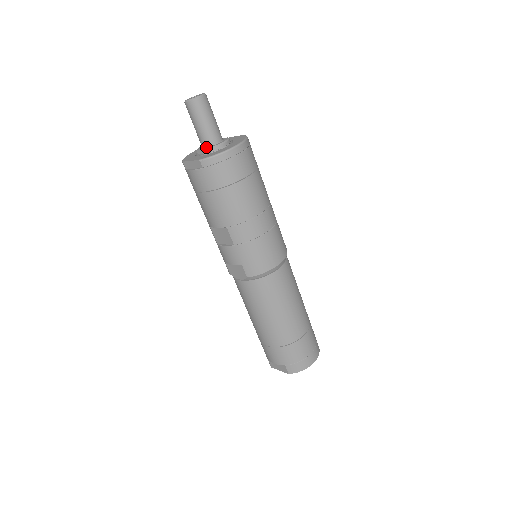
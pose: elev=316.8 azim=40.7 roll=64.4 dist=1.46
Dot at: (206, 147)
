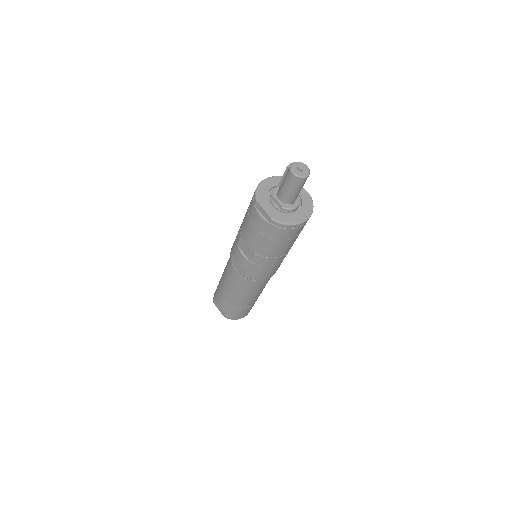
Dot at: (281, 201)
